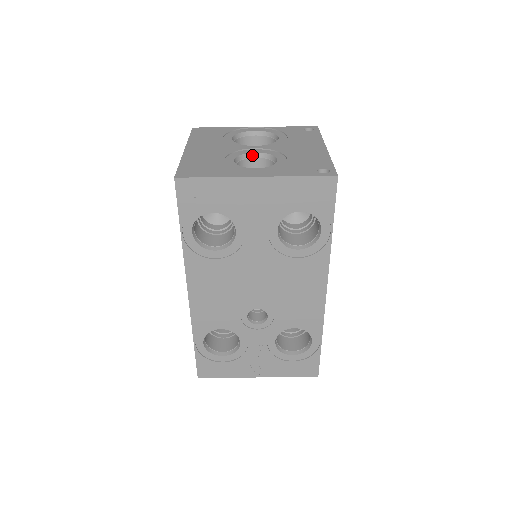
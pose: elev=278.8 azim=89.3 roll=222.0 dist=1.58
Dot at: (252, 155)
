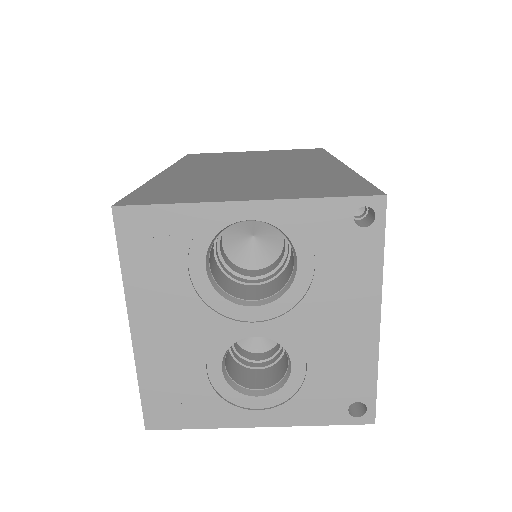
Dot at: (249, 336)
